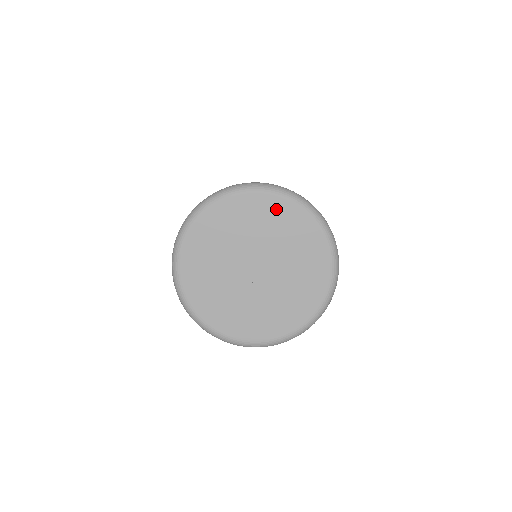
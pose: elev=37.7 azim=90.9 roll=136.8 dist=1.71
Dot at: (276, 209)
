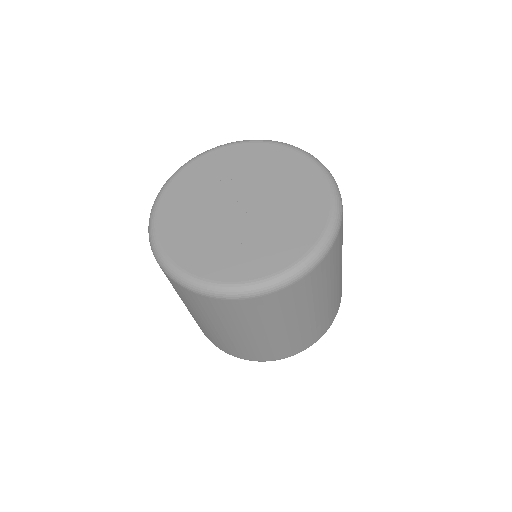
Dot at: (248, 152)
